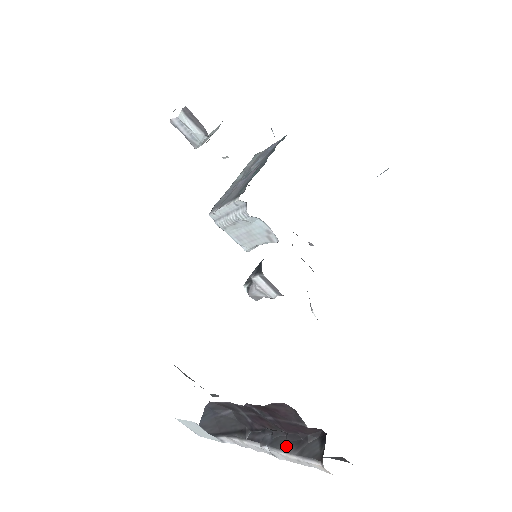
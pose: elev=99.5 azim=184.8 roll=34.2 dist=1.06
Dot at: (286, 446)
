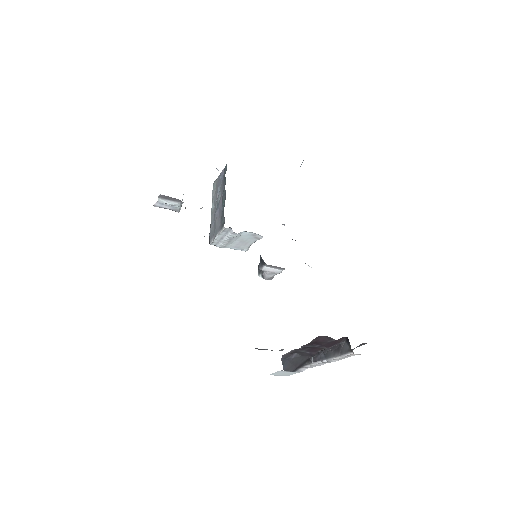
Dot at: (333, 354)
